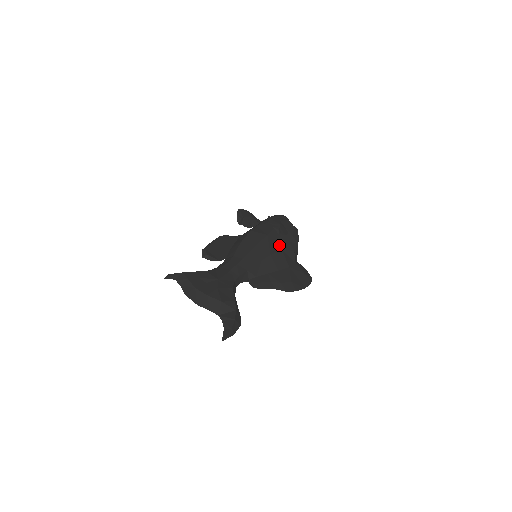
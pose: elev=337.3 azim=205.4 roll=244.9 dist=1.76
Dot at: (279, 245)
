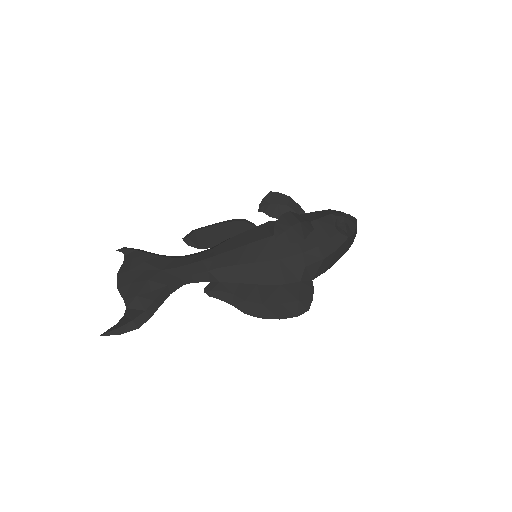
Dot at: (280, 253)
